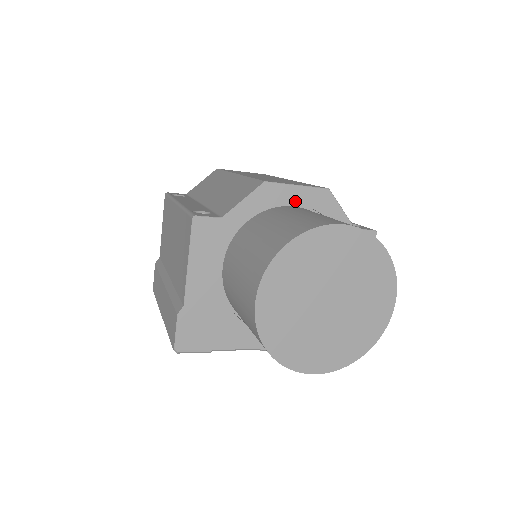
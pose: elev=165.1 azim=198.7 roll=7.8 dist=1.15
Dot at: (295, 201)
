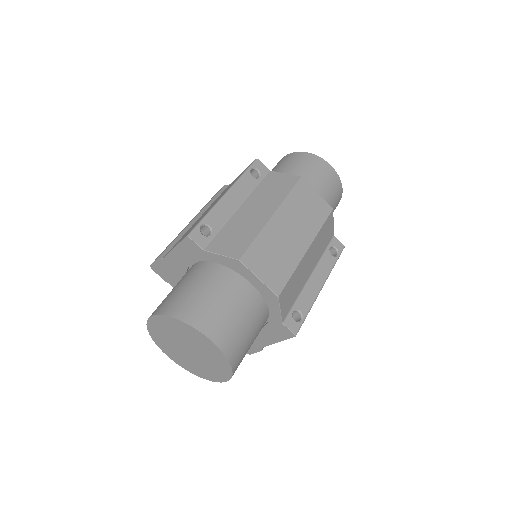
Dot at: (252, 282)
